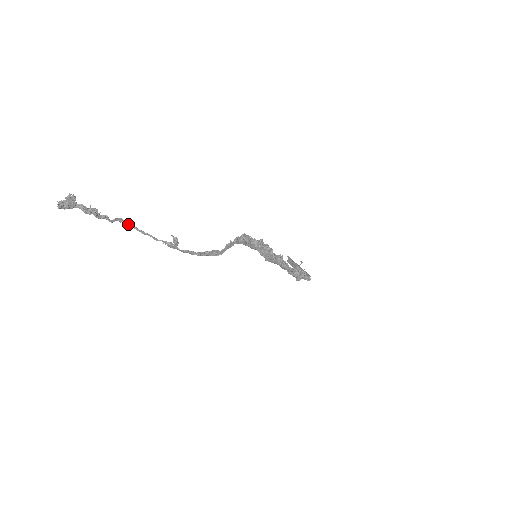
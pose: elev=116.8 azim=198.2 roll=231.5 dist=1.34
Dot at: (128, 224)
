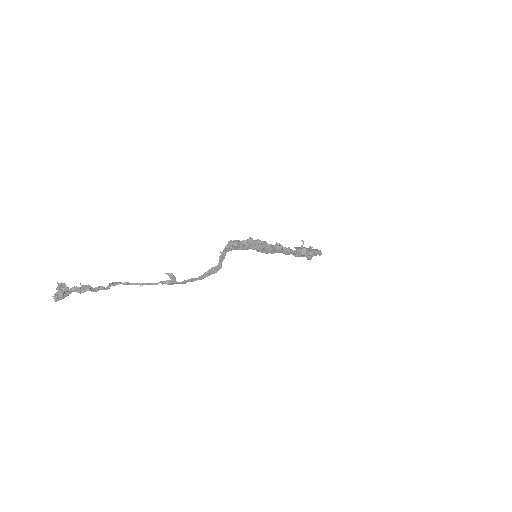
Dot at: occluded
